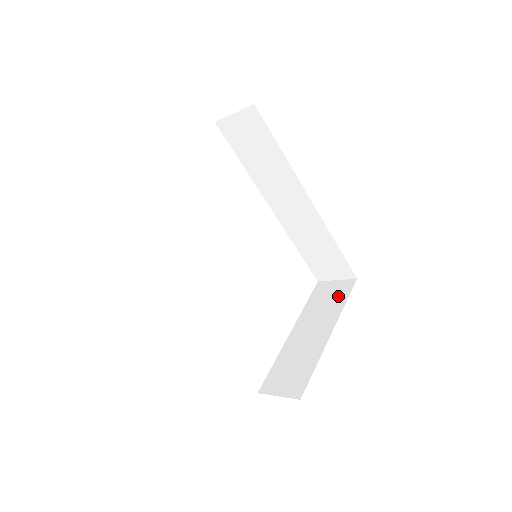
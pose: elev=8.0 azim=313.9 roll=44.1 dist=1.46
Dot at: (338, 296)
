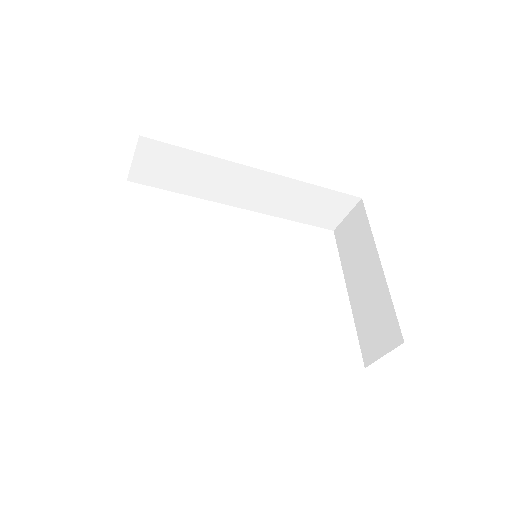
Dot at: (359, 227)
